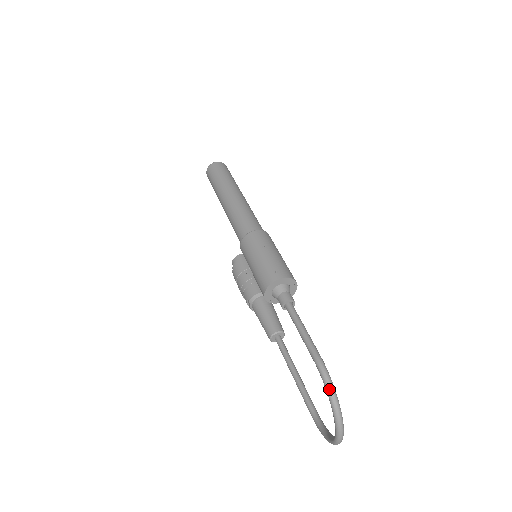
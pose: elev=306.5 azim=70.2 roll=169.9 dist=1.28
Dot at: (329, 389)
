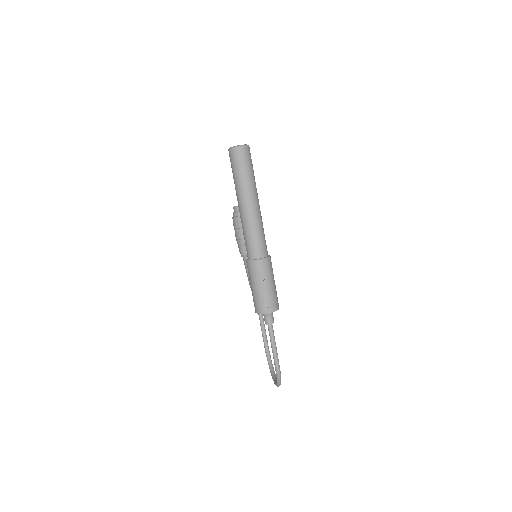
Dot at: (278, 380)
